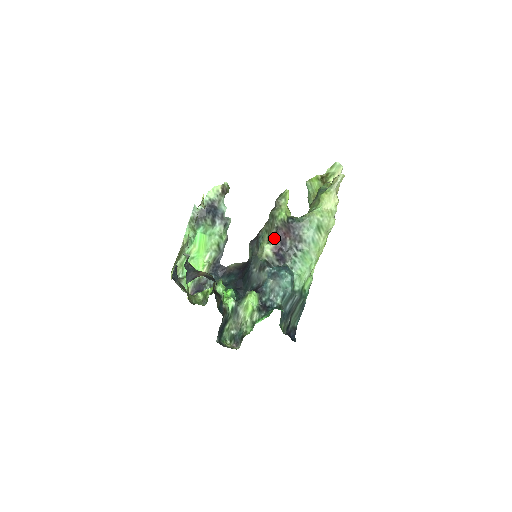
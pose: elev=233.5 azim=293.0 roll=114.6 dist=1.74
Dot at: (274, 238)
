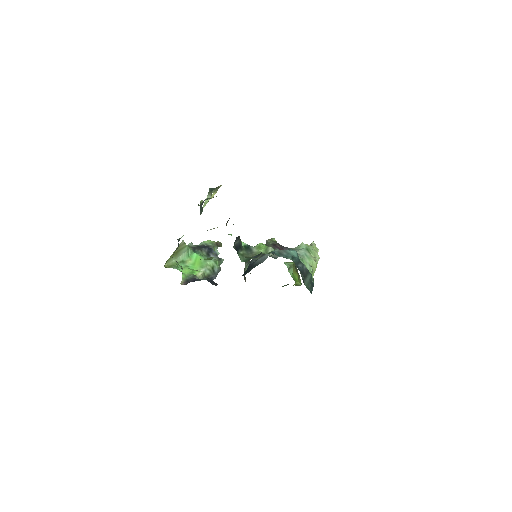
Dot at: occluded
